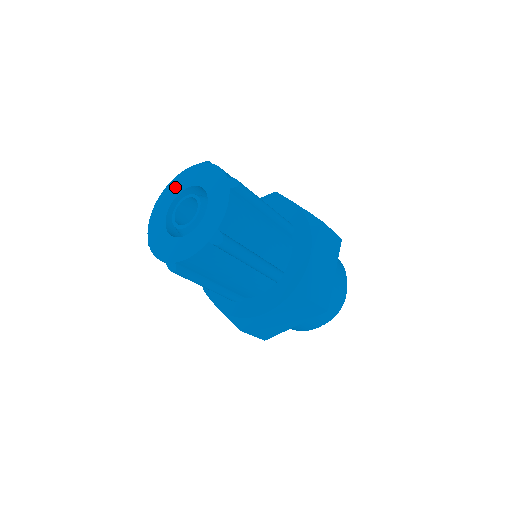
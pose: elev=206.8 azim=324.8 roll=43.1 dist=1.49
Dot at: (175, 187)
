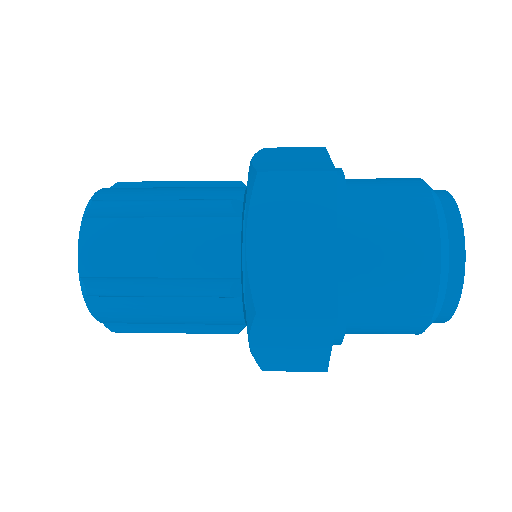
Dot at: occluded
